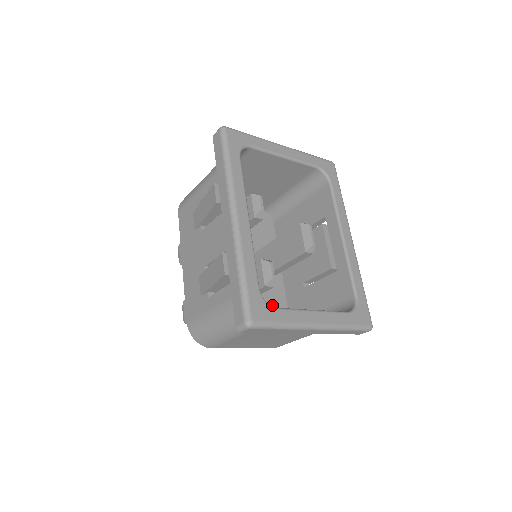
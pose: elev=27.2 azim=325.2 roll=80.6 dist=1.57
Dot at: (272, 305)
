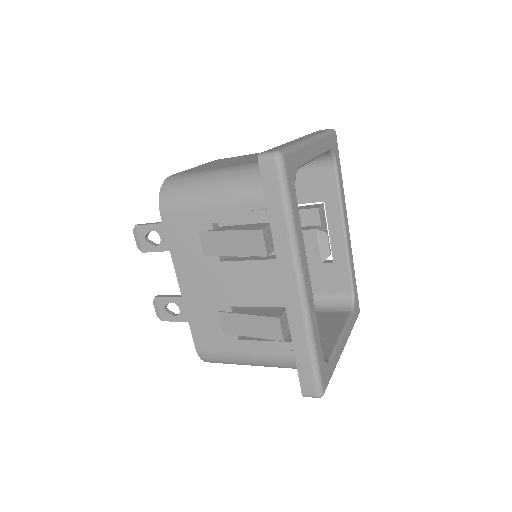
Dot at: occluded
